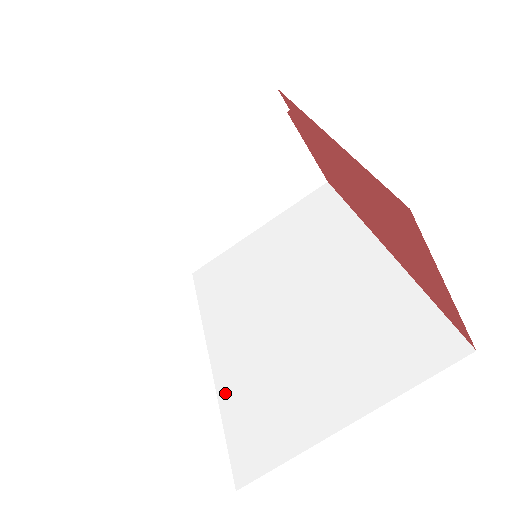
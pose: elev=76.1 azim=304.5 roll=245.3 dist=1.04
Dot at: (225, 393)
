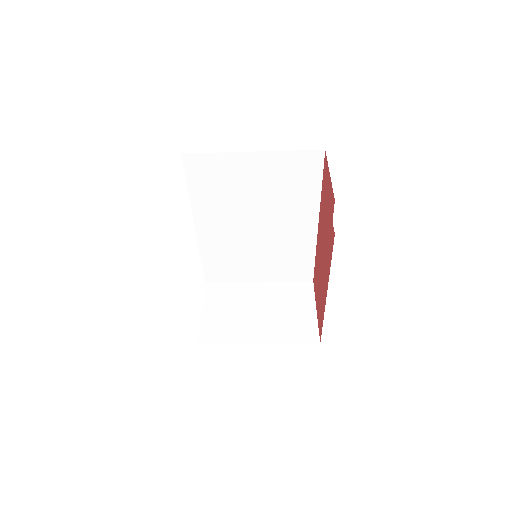
Dot at: (204, 250)
